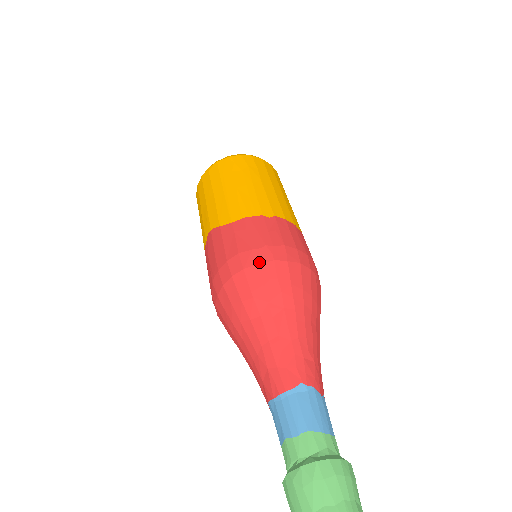
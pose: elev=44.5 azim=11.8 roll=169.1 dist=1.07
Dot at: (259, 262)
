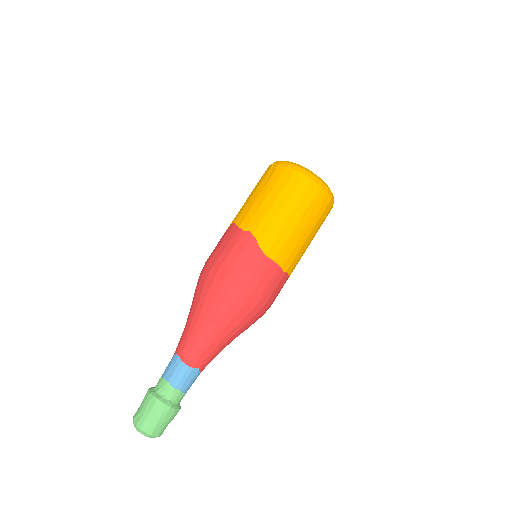
Dot at: (248, 303)
